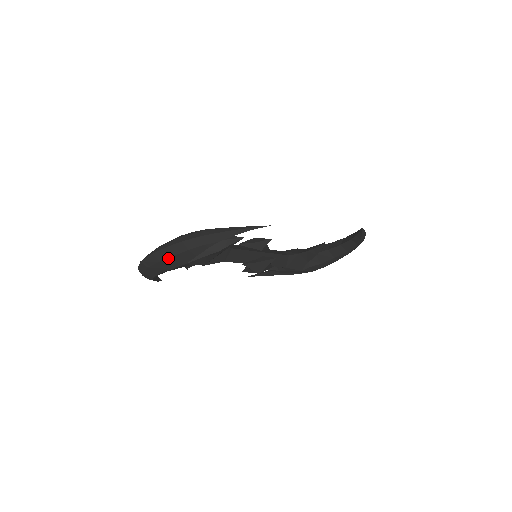
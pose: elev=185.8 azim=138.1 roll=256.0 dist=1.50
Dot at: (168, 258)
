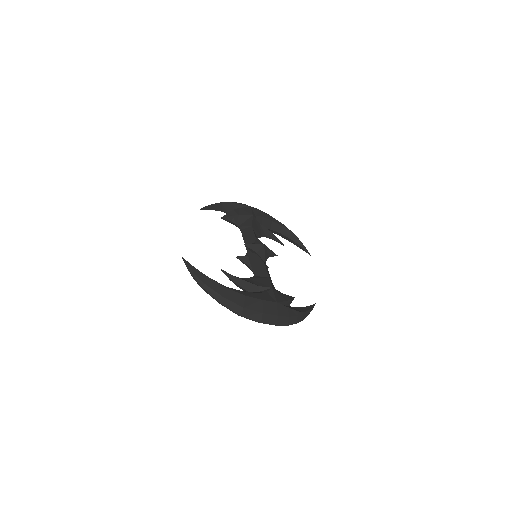
Dot at: occluded
